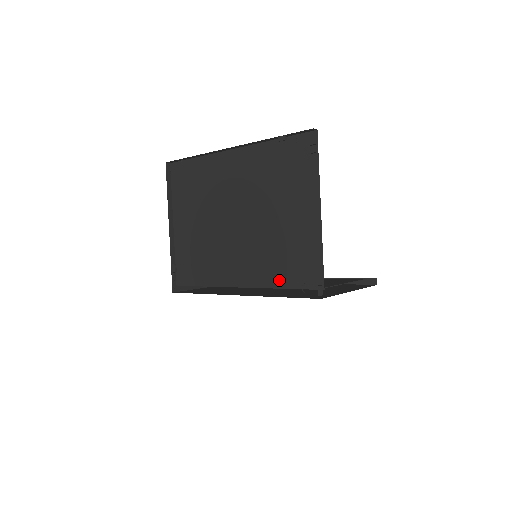
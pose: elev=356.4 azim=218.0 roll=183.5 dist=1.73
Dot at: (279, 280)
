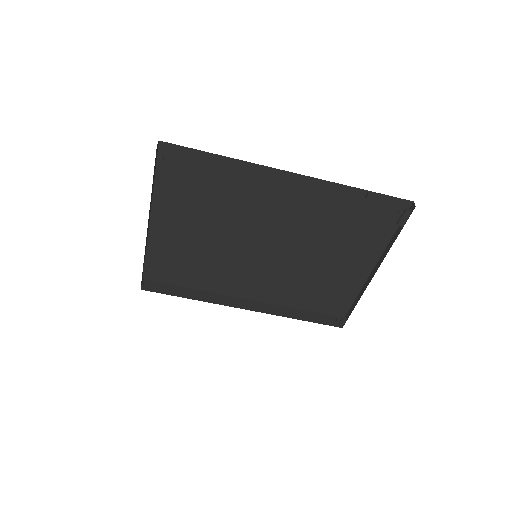
Dot at: (299, 303)
